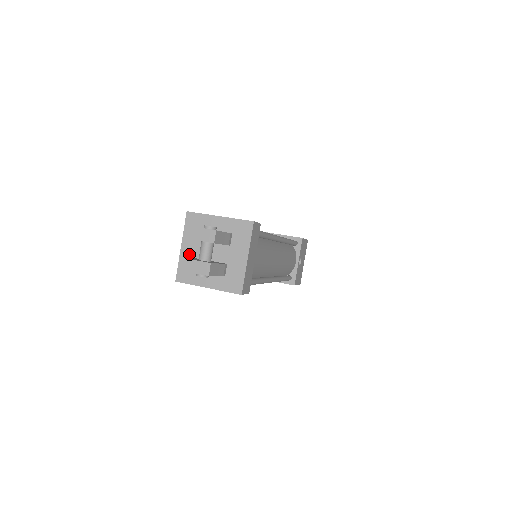
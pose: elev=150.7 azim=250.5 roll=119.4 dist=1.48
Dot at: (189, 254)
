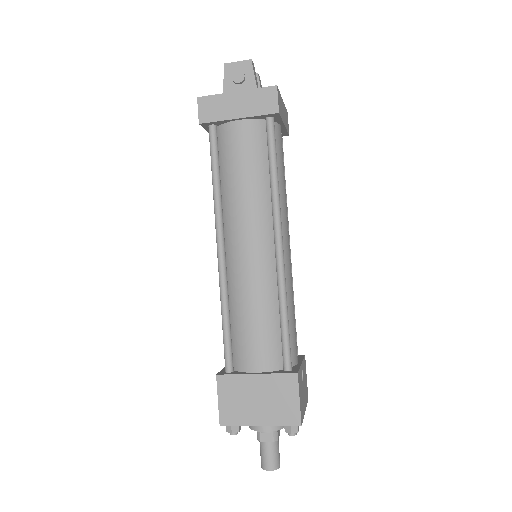
Dot at: occluded
